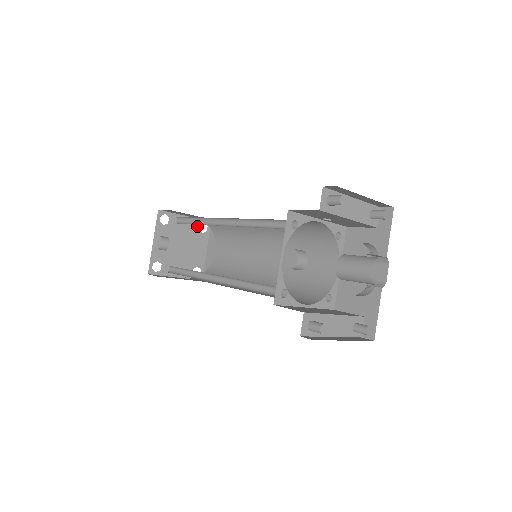
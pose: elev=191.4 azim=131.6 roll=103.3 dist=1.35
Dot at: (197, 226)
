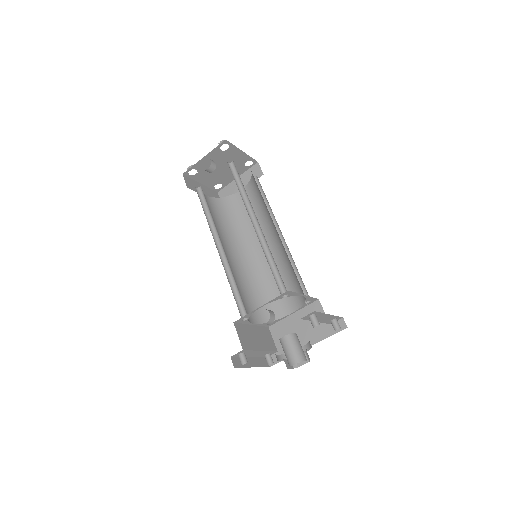
Dot at: (245, 160)
